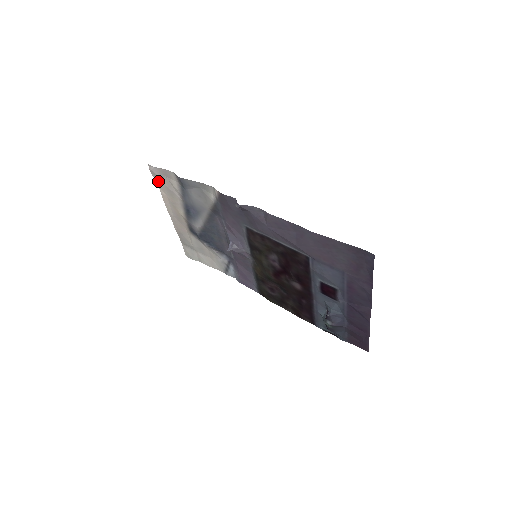
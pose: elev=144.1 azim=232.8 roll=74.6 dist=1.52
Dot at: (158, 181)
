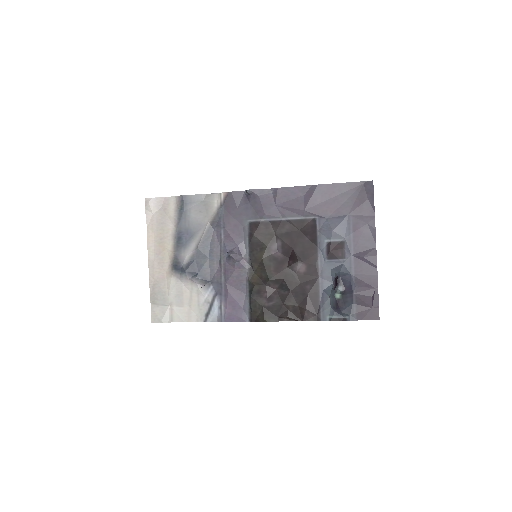
Dot at: (149, 217)
